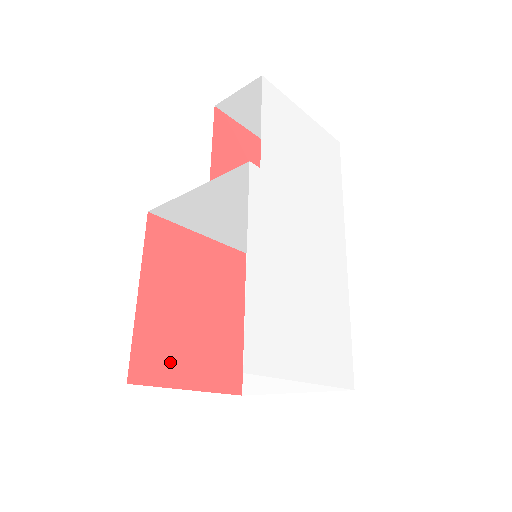
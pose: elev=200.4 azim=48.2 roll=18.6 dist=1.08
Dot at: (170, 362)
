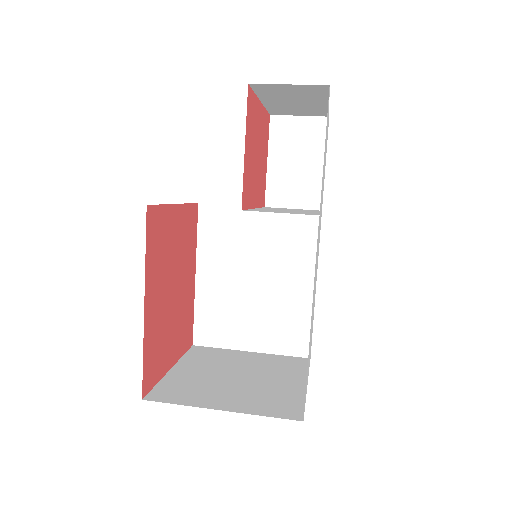
Dot at: (162, 355)
